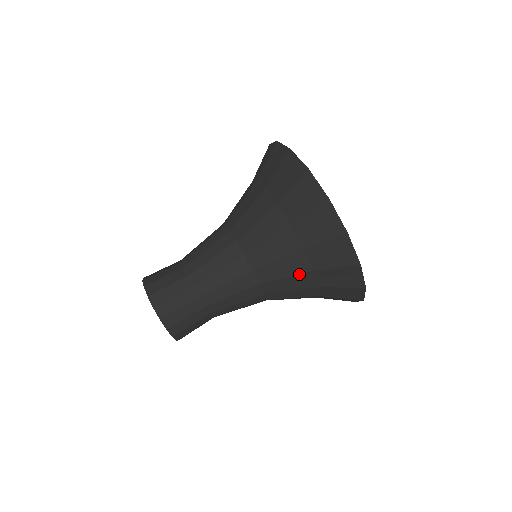
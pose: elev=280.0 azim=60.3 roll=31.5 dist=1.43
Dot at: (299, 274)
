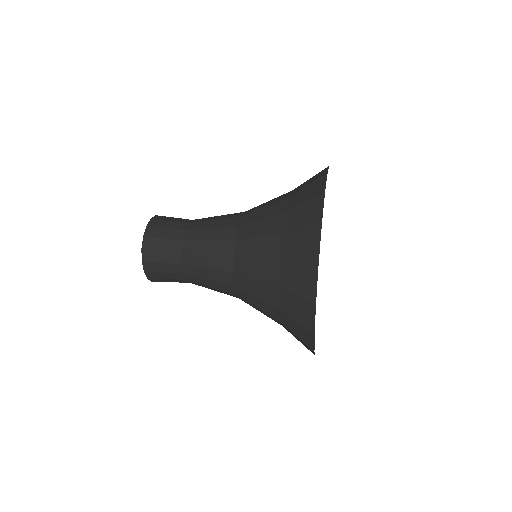
Dot at: (267, 260)
